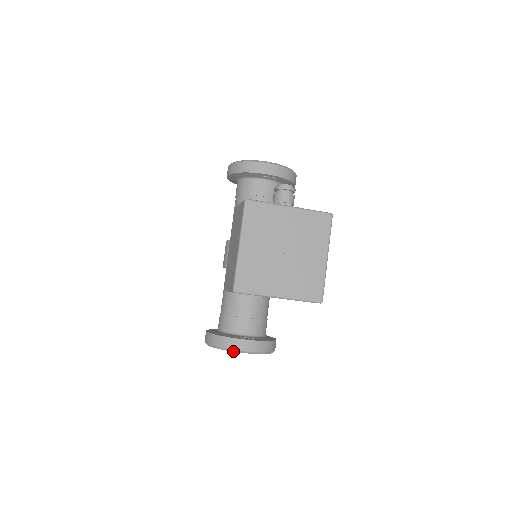
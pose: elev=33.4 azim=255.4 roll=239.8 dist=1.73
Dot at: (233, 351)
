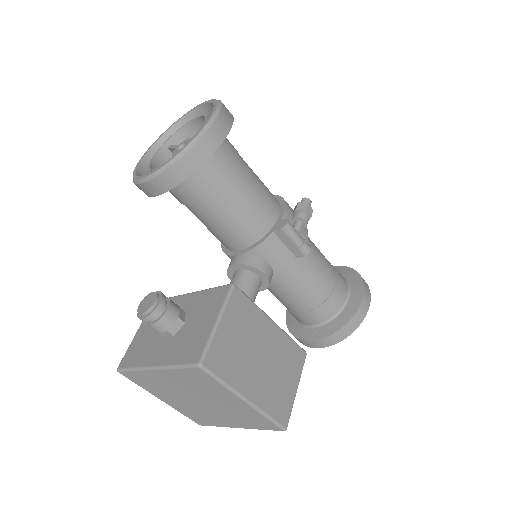
Dot at: (309, 346)
